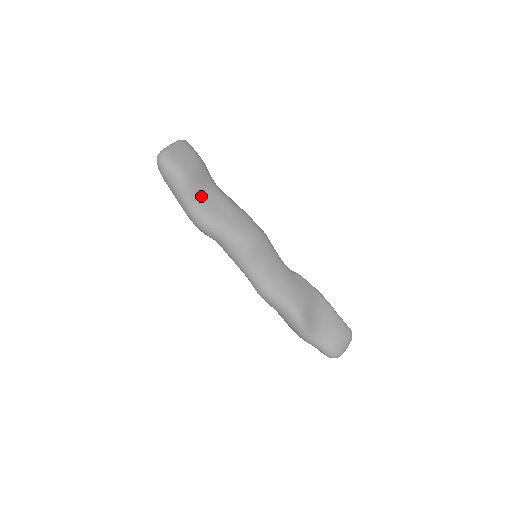
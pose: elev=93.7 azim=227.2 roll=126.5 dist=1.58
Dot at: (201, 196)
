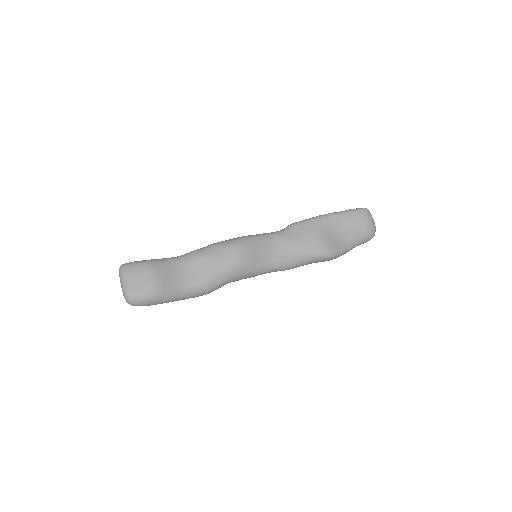
Dot at: (182, 282)
